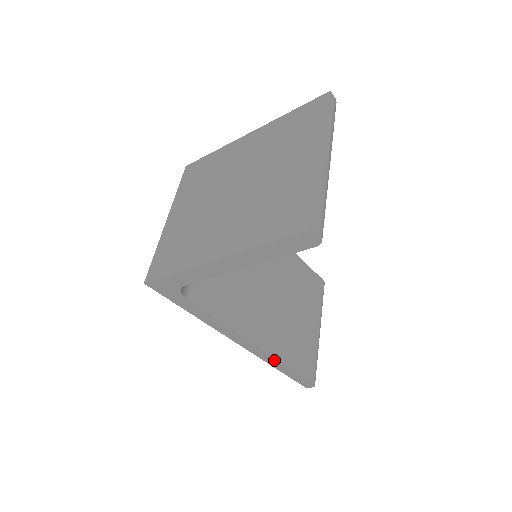
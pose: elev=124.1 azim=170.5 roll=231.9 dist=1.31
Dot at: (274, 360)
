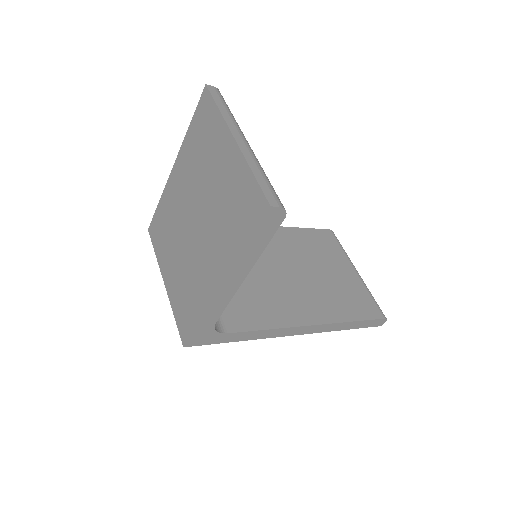
Dot at: (336, 325)
